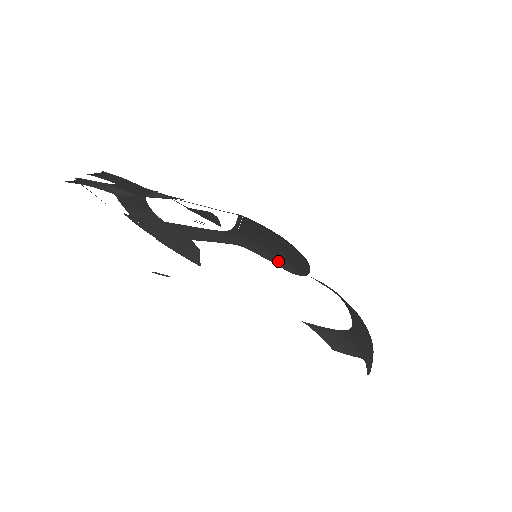
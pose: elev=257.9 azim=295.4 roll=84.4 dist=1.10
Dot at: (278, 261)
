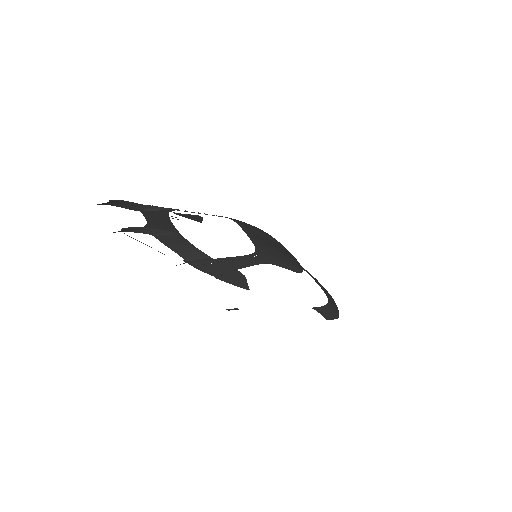
Dot at: (290, 267)
